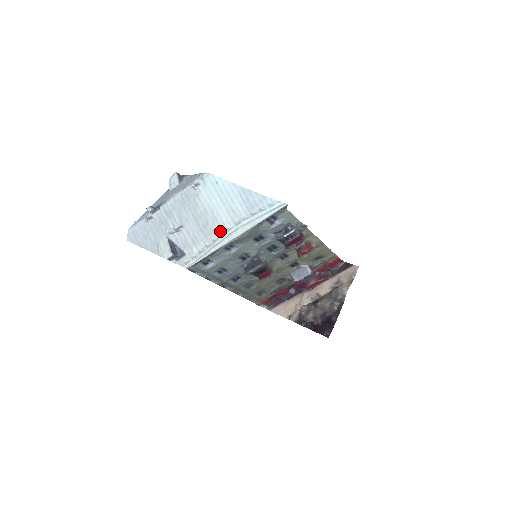
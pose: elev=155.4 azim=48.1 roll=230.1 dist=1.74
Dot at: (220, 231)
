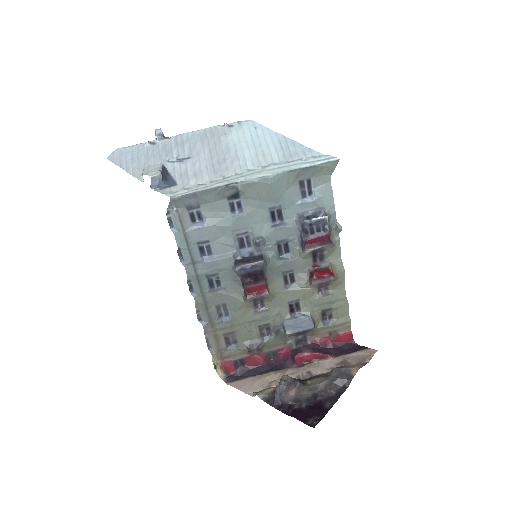
Dot at: (237, 170)
